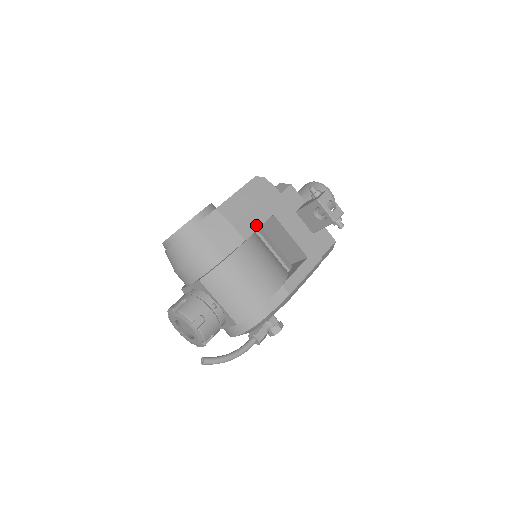
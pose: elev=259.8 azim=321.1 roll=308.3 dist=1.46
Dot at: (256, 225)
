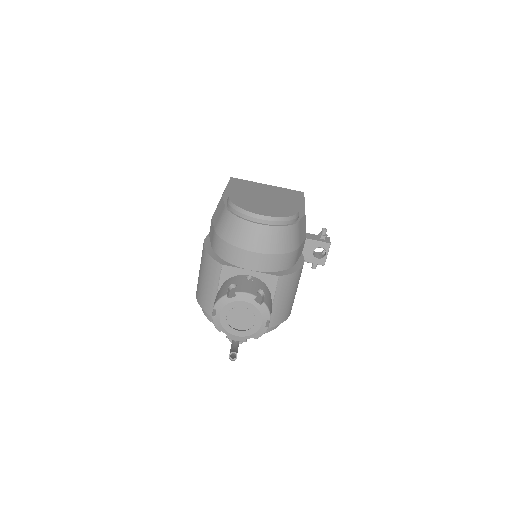
Dot at: occluded
